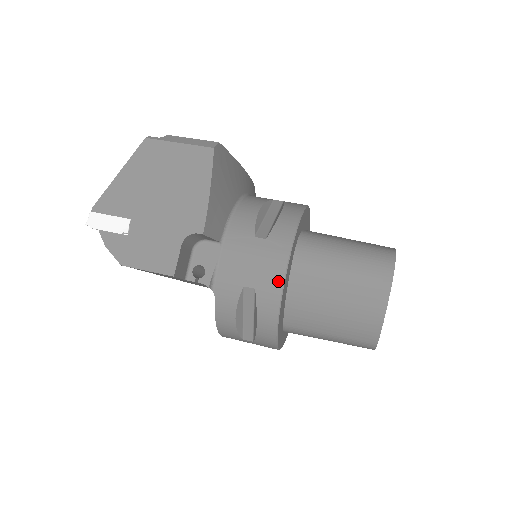
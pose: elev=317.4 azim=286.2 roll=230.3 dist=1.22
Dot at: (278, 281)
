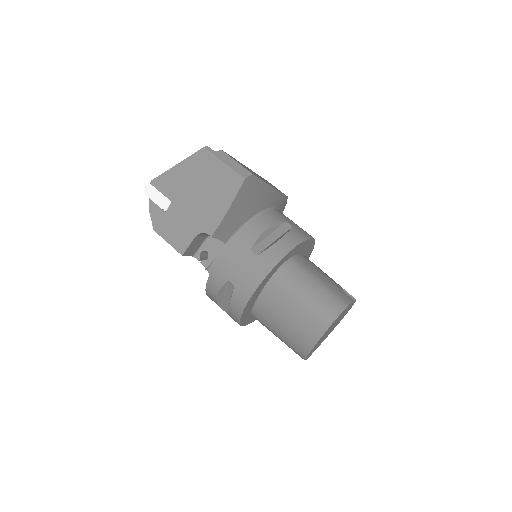
Dot at: (251, 289)
